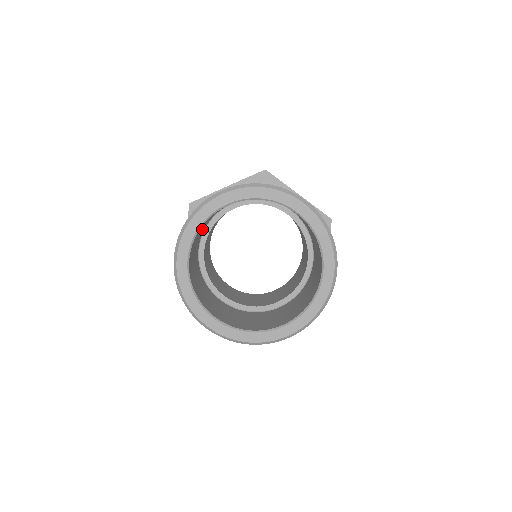
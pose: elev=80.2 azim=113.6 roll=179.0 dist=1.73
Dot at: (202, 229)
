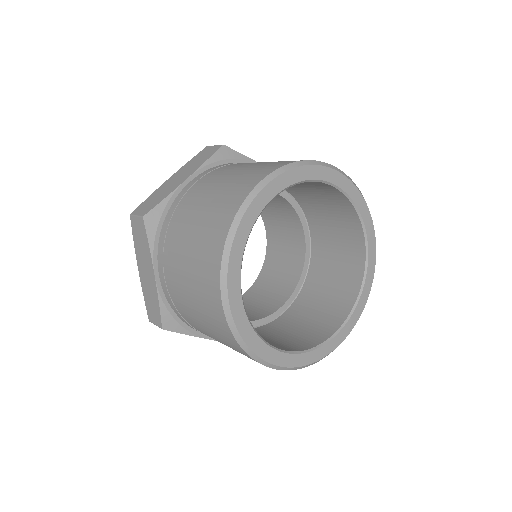
Dot at: occluded
